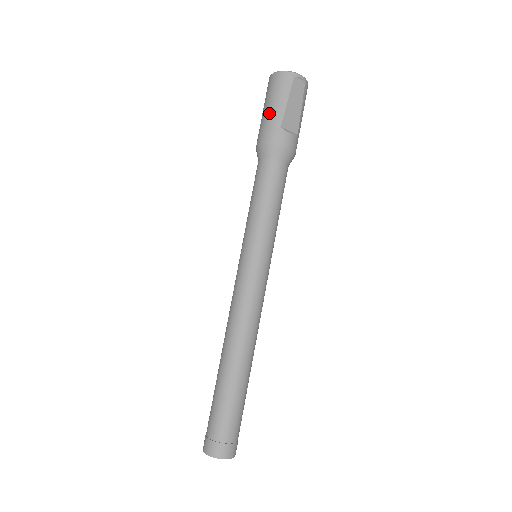
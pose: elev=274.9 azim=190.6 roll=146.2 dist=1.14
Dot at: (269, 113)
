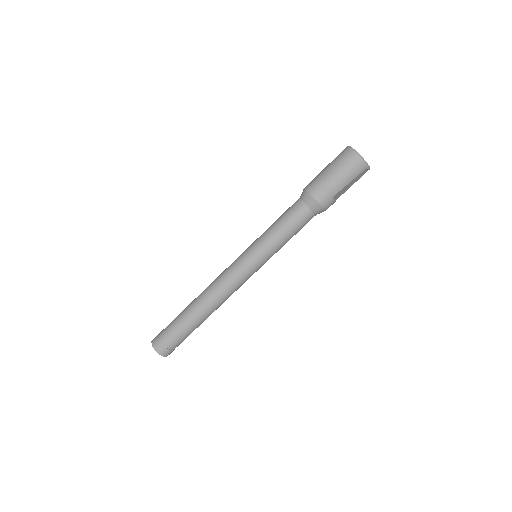
Dot at: (334, 181)
